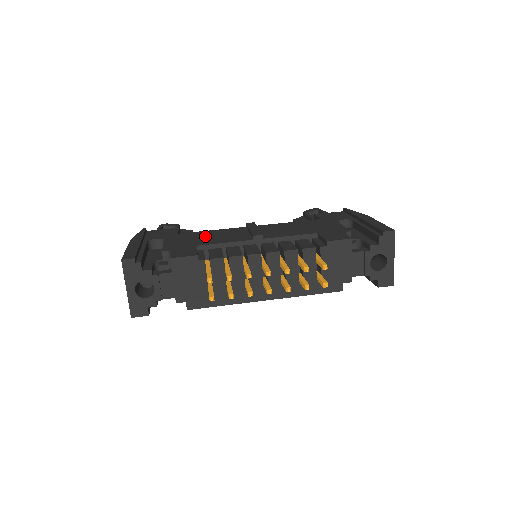
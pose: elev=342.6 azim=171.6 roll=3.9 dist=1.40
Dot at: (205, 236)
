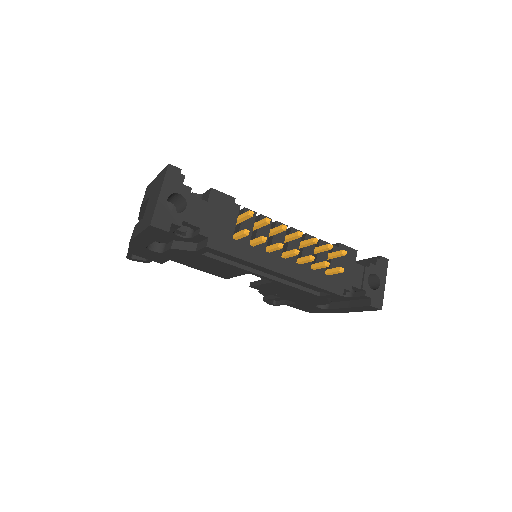
Dot at: occluded
